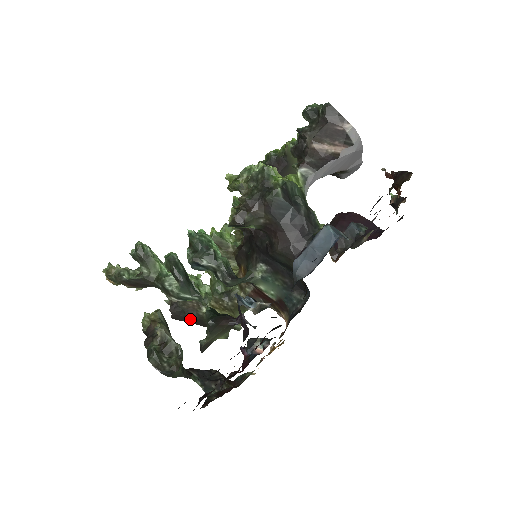
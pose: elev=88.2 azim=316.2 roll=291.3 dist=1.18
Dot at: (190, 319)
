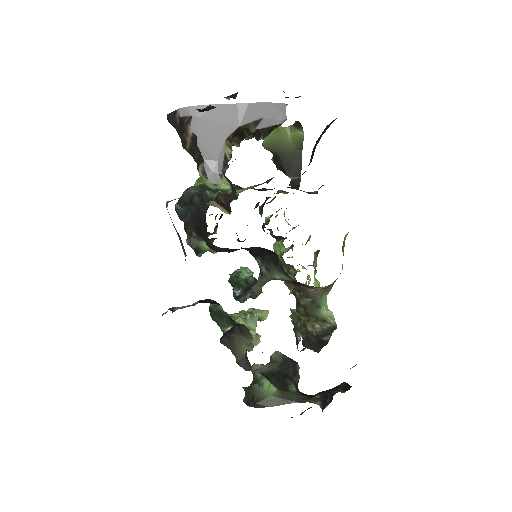
Dot at: (317, 344)
